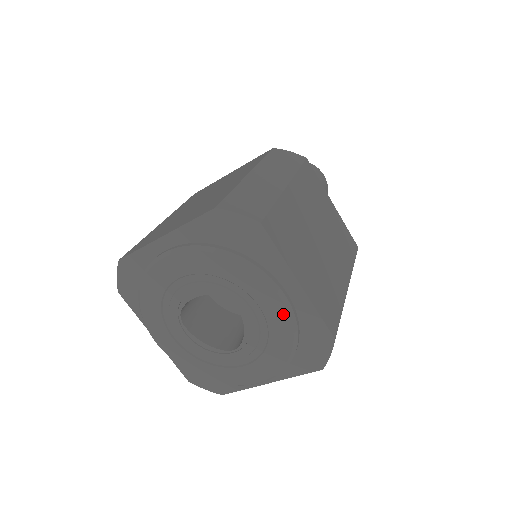
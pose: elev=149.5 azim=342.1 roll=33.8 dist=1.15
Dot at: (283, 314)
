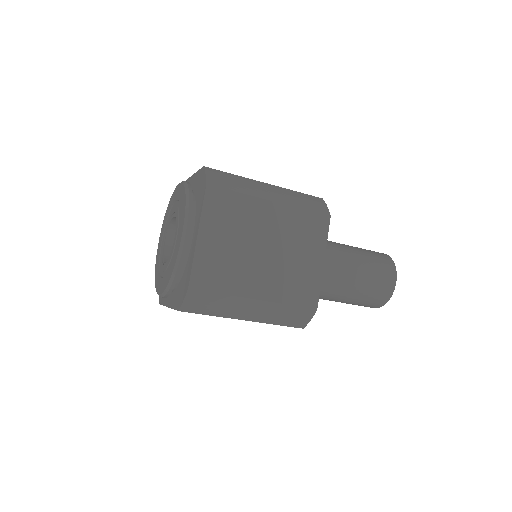
Dot at: (179, 246)
